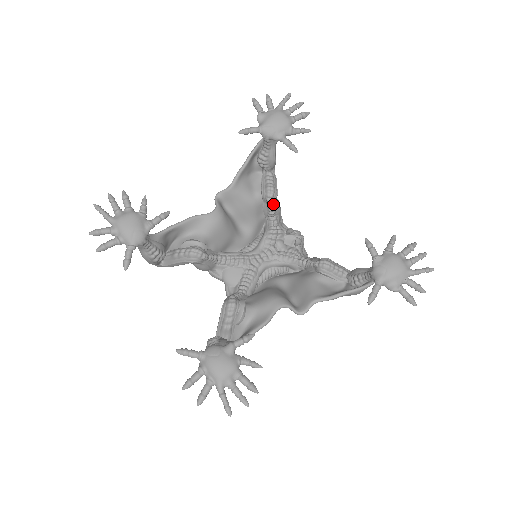
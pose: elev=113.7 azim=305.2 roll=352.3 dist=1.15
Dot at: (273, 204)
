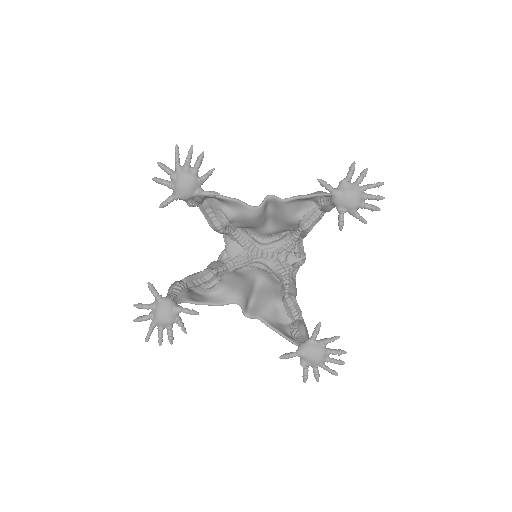
Dot at: occluded
